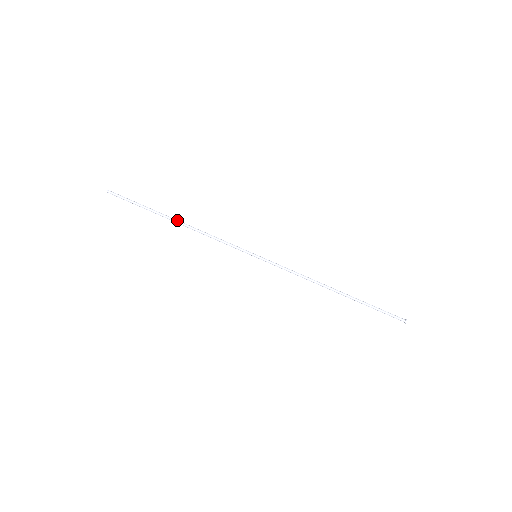
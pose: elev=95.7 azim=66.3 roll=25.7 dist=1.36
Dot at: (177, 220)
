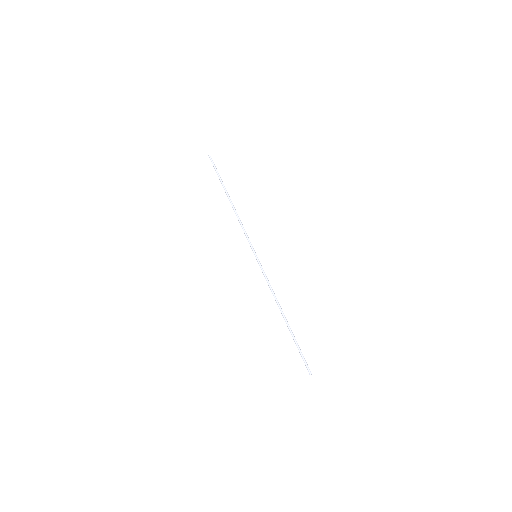
Dot at: occluded
